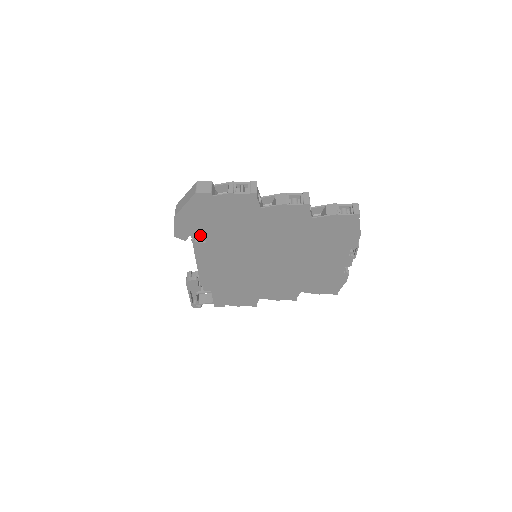
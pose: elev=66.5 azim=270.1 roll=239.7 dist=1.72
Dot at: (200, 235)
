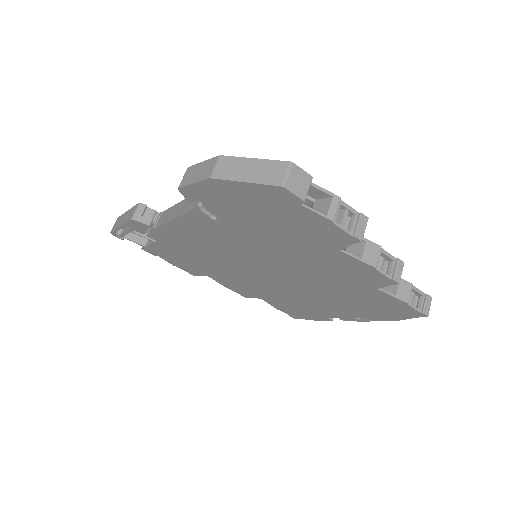
Dot at: (218, 211)
